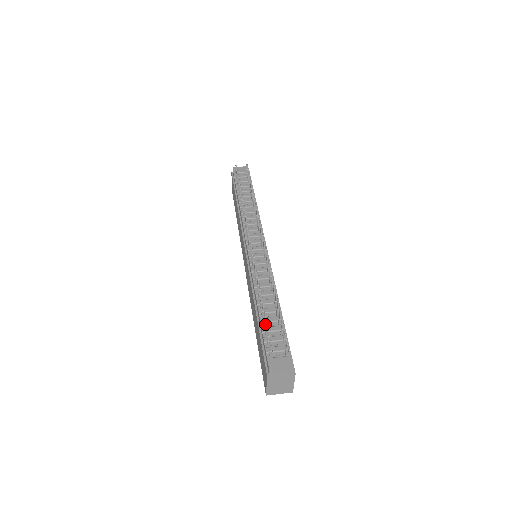
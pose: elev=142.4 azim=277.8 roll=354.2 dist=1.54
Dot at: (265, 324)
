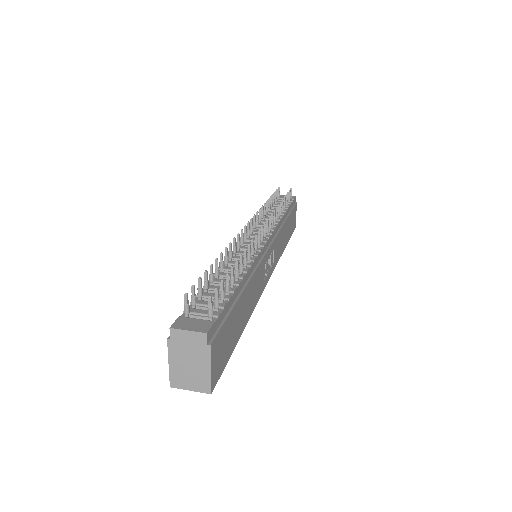
Dot at: (205, 287)
